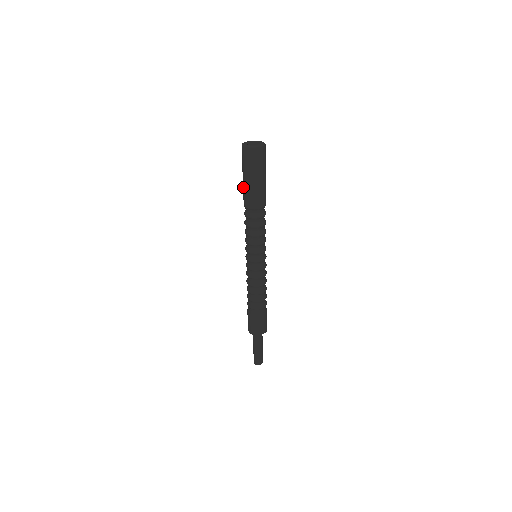
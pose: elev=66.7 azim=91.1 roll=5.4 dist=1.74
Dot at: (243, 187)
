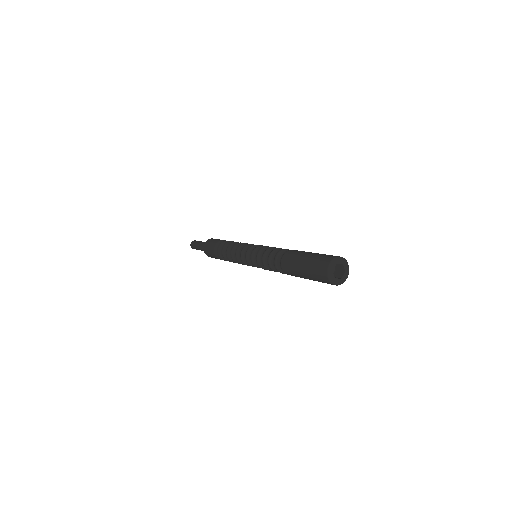
Dot at: (295, 261)
